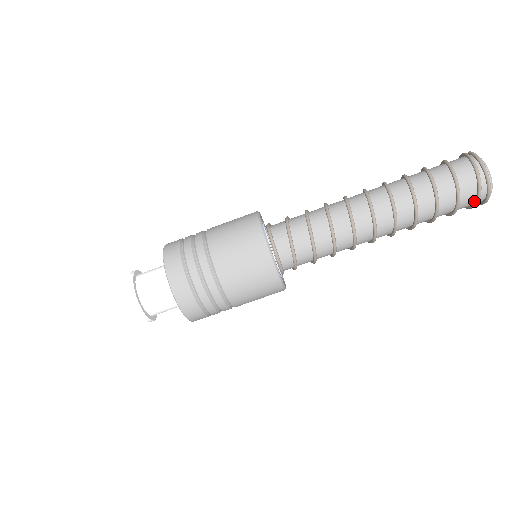
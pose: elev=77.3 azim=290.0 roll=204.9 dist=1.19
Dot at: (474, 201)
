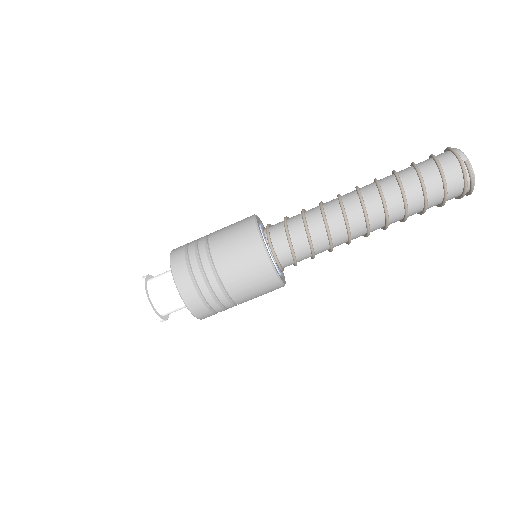
Dot at: occluded
